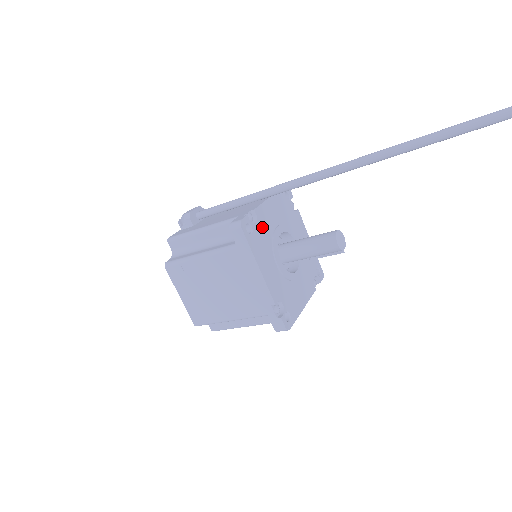
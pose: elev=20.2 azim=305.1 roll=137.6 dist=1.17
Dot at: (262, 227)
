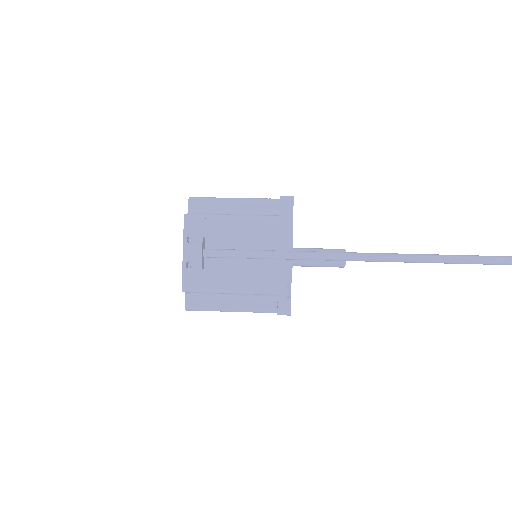
Dot at: occluded
